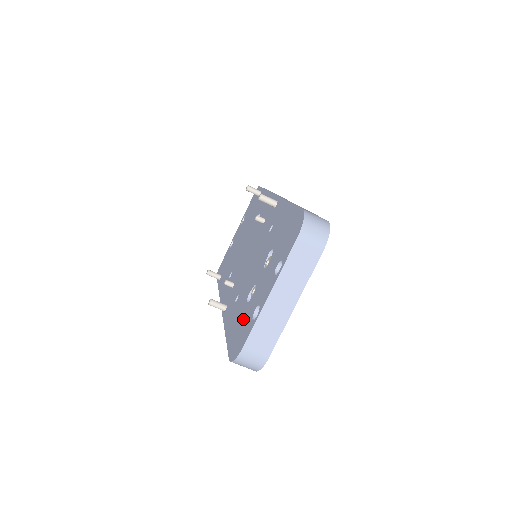
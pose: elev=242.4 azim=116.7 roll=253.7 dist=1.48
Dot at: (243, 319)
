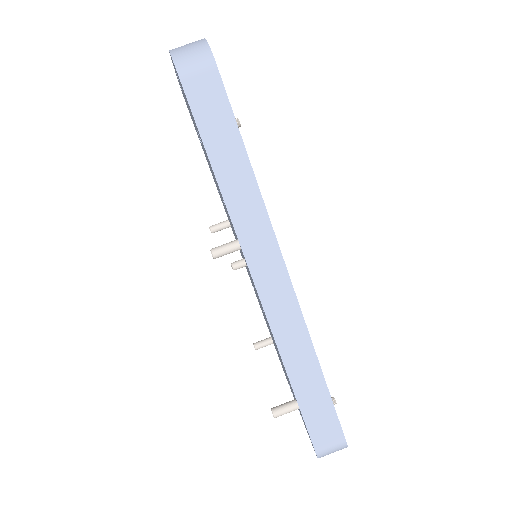
Dot at: occluded
